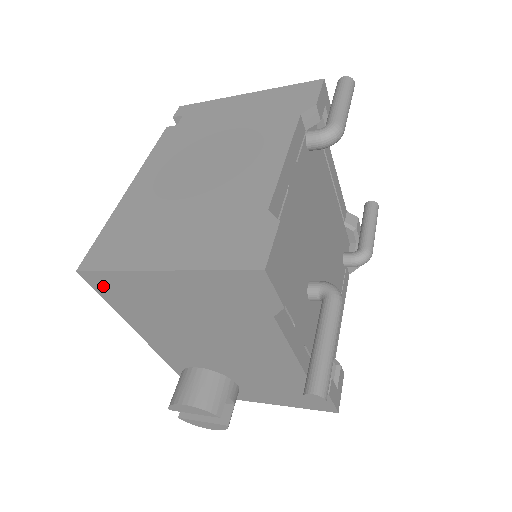
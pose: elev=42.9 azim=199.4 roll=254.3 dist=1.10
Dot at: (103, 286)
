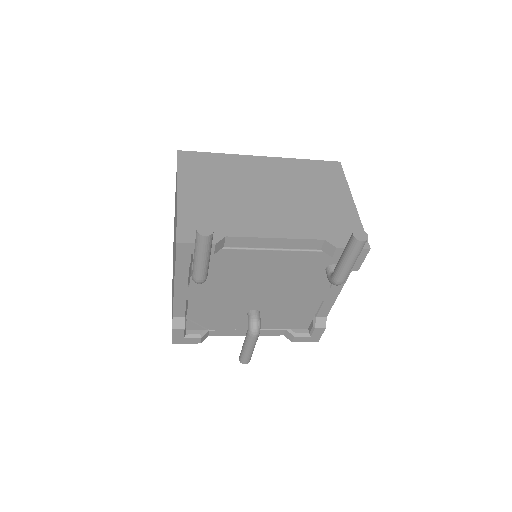
Dot at: occluded
